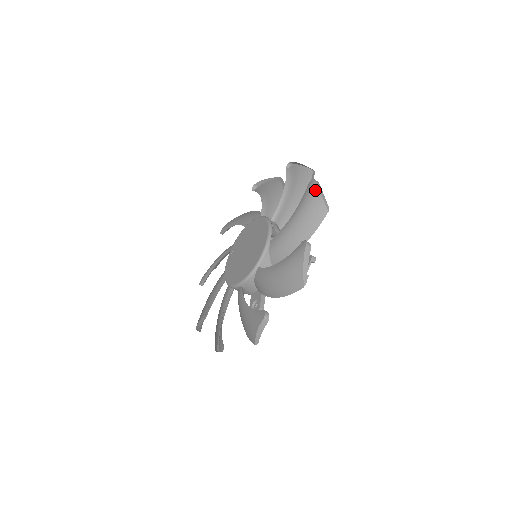
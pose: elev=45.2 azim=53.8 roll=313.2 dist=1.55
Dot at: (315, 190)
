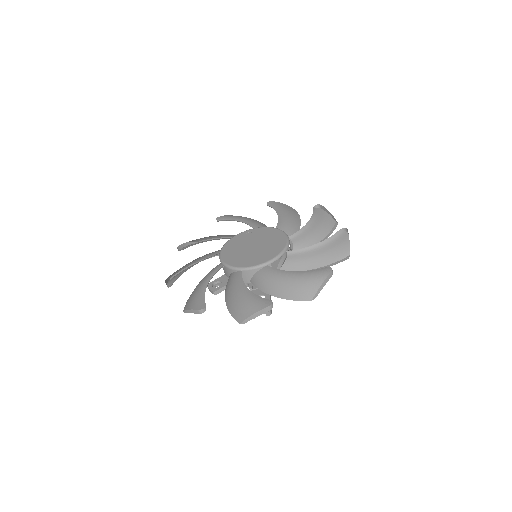
Dot at: (322, 278)
